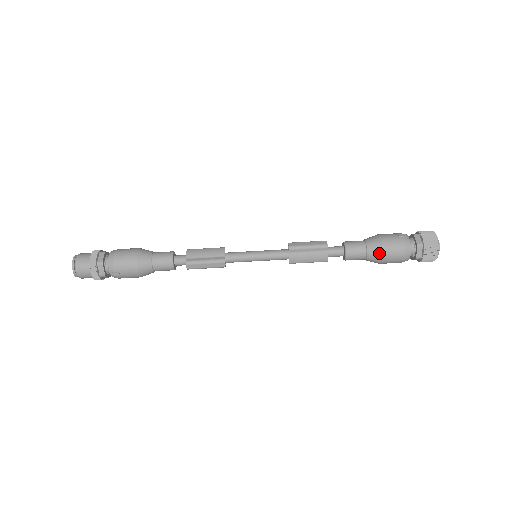
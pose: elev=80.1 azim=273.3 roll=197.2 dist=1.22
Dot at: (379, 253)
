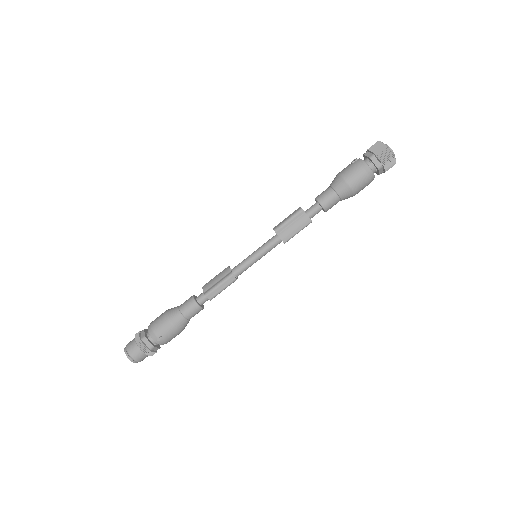
Dot at: (345, 185)
